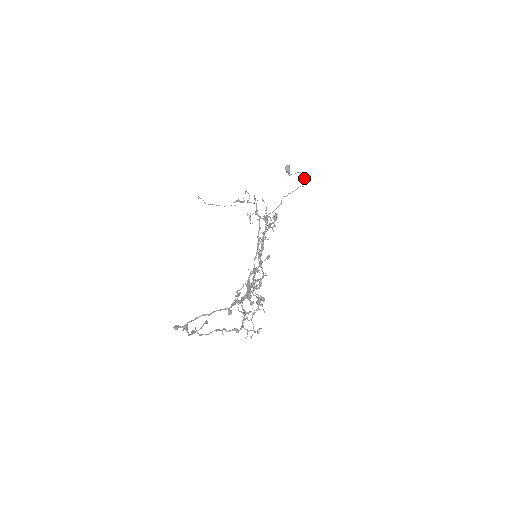
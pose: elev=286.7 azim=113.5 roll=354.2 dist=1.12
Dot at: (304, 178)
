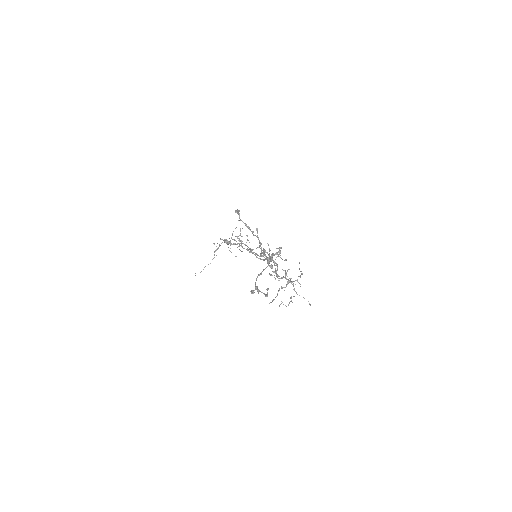
Dot at: occluded
